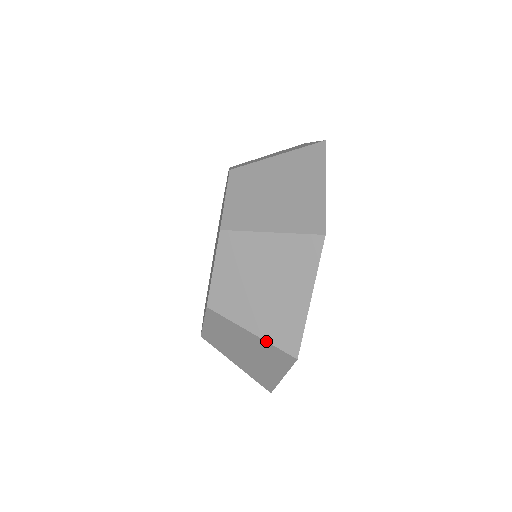
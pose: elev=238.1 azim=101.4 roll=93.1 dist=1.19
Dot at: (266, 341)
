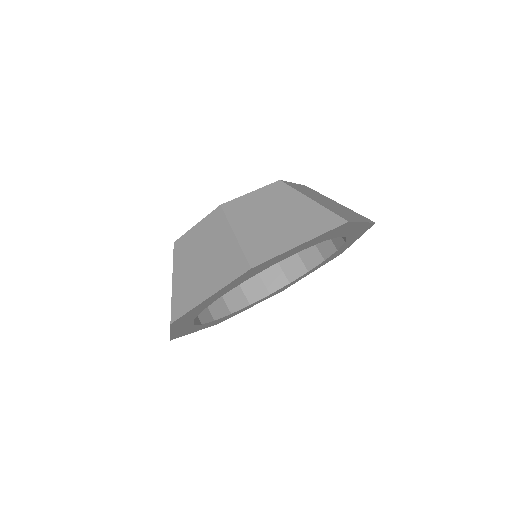
Dot at: (172, 295)
